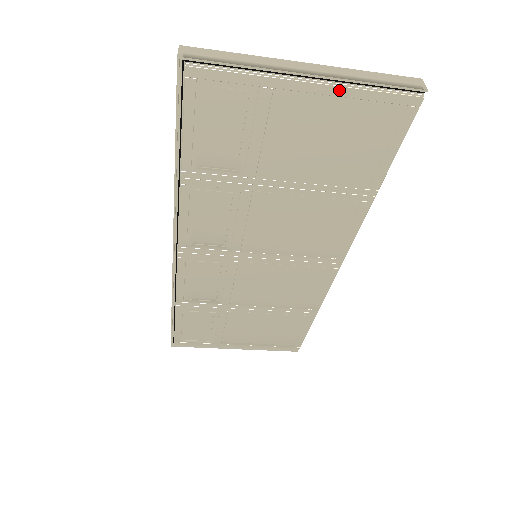
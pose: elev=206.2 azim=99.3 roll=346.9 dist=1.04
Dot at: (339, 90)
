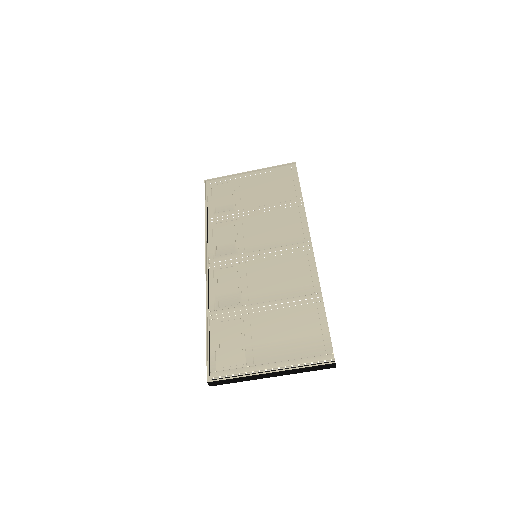
Dot at: (263, 171)
